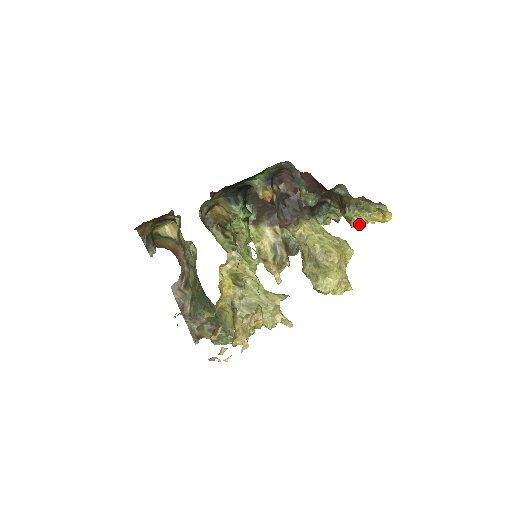
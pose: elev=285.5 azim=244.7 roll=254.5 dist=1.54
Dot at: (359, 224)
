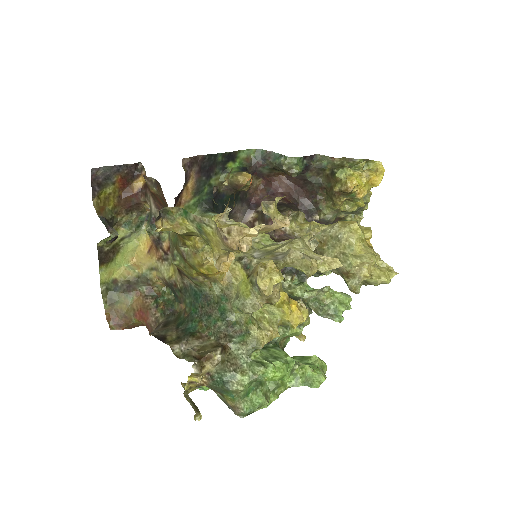
Dot at: (356, 180)
